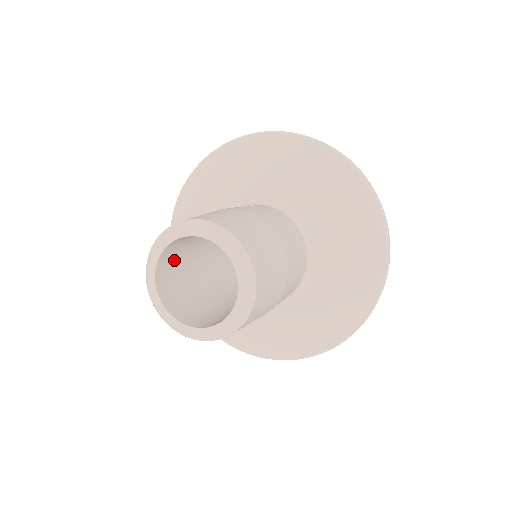
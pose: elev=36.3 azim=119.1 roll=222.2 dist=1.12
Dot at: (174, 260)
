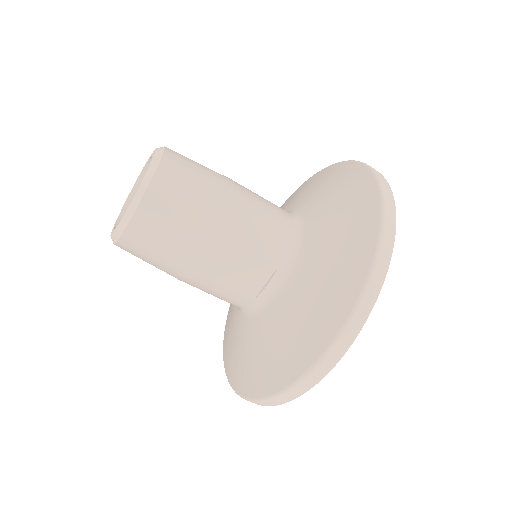
Dot at: occluded
